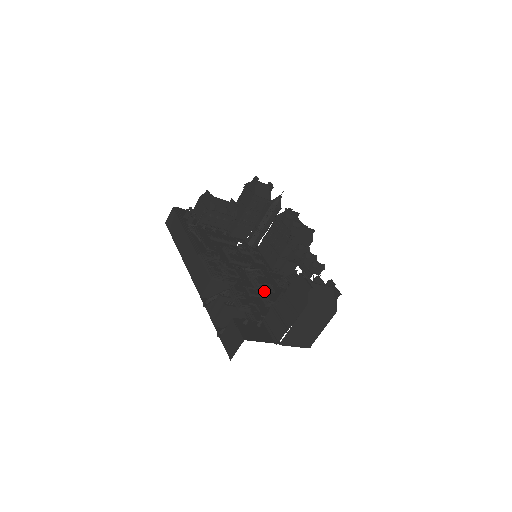
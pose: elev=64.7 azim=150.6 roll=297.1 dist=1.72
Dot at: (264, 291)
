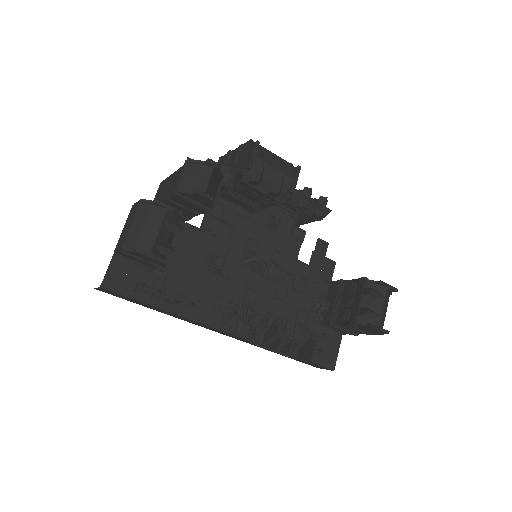
Dot at: (289, 281)
